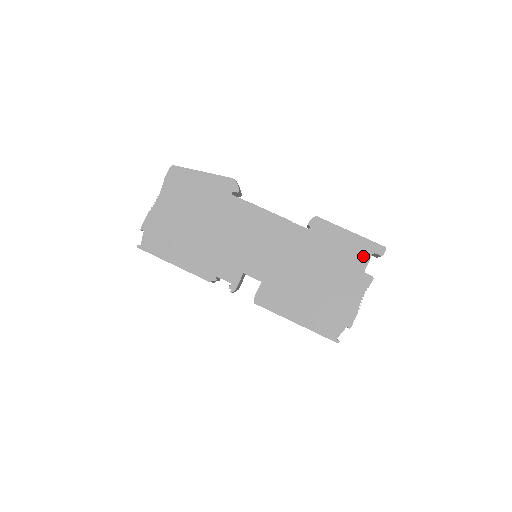
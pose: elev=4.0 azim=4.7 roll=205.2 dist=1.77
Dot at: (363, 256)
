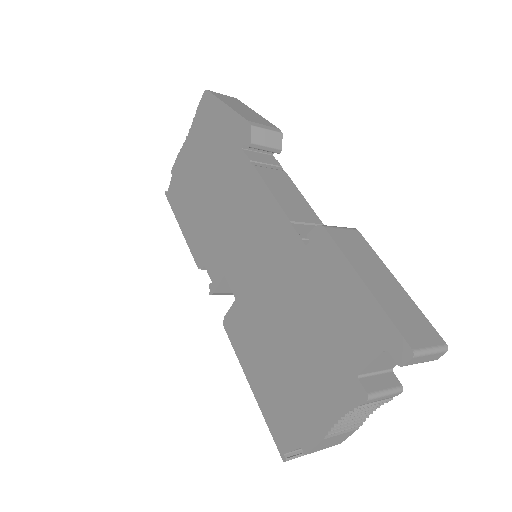
Dot at: (366, 344)
